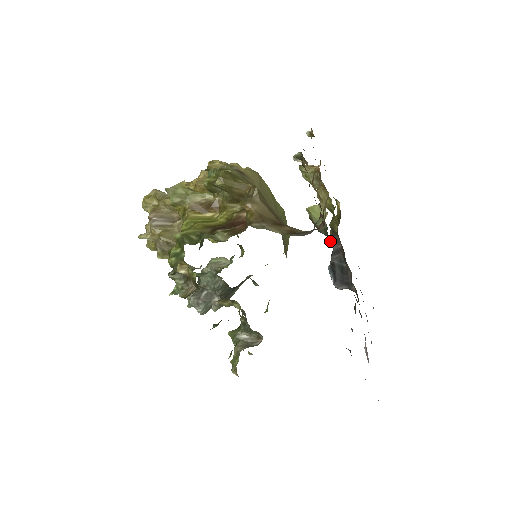
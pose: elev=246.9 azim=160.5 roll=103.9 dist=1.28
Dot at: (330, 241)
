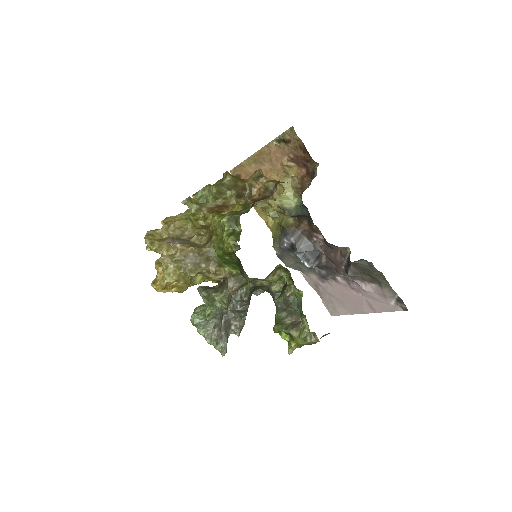
Dot at: (306, 210)
